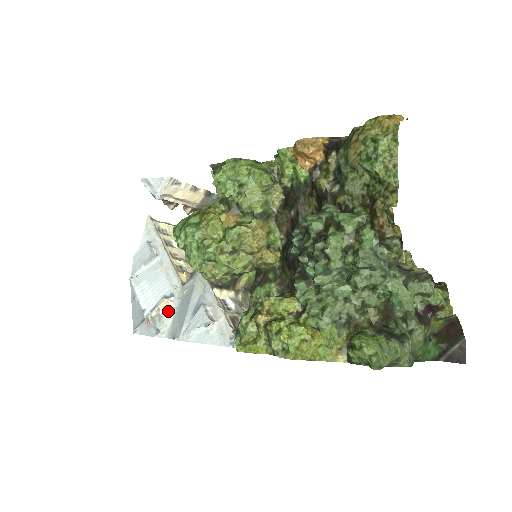
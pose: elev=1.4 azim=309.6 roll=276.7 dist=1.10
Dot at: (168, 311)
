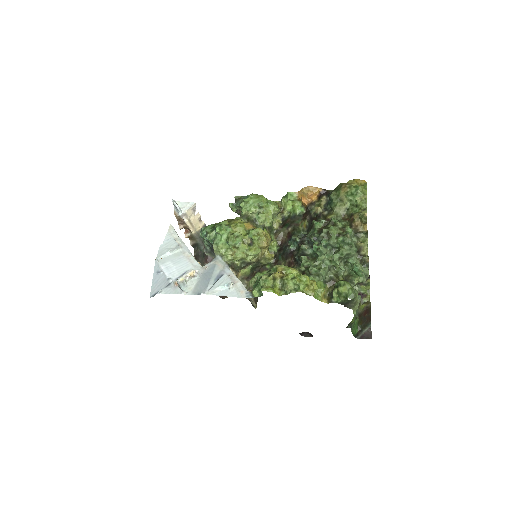
Dot at: (191, 280)
